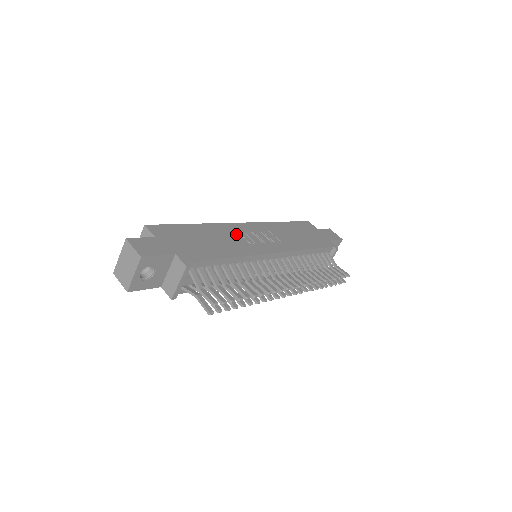
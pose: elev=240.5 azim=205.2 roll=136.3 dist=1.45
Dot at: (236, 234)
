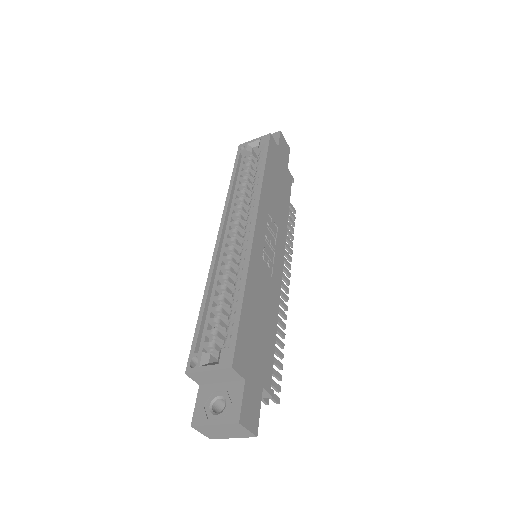
Dot at: (261, 263)
